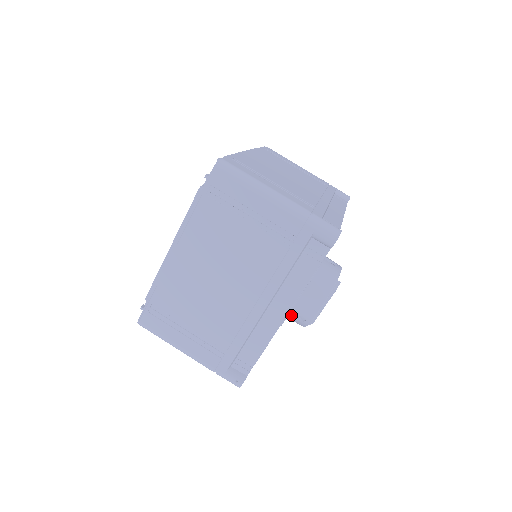
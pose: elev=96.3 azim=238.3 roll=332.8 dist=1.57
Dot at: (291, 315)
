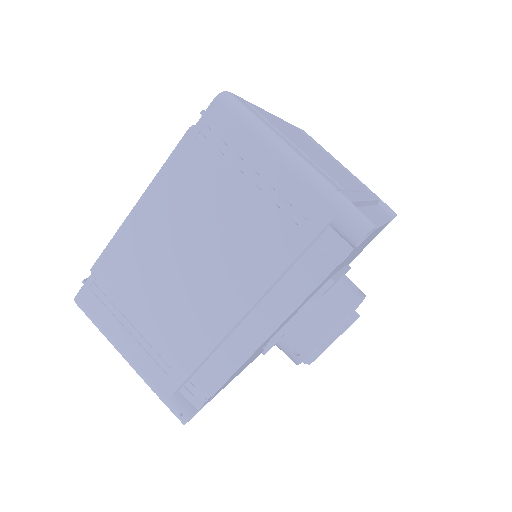
Dot at: (282, 343)
